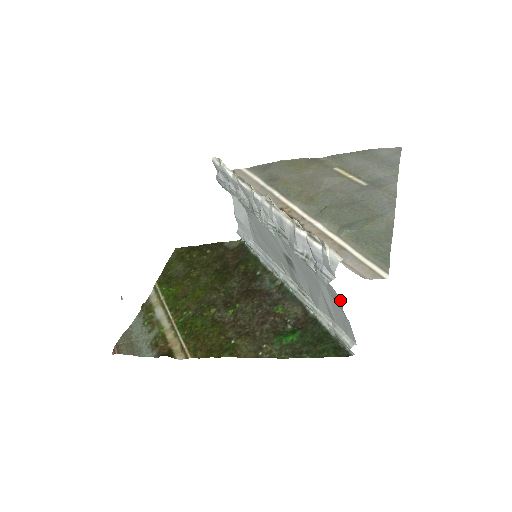
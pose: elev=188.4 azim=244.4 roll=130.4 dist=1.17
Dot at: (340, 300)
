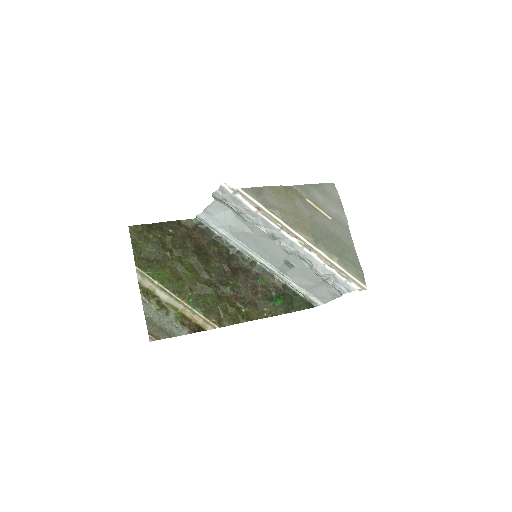
Dot at: (339, 296)
